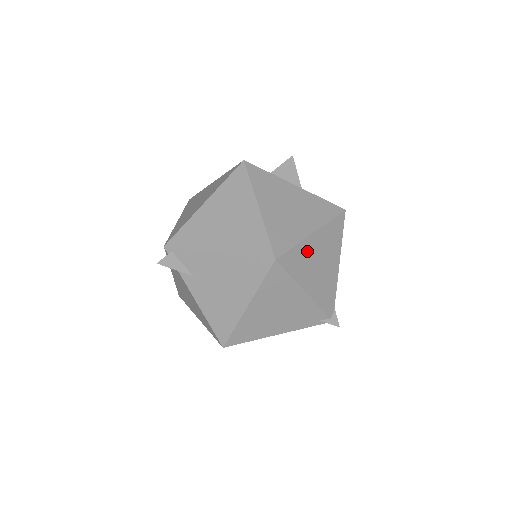
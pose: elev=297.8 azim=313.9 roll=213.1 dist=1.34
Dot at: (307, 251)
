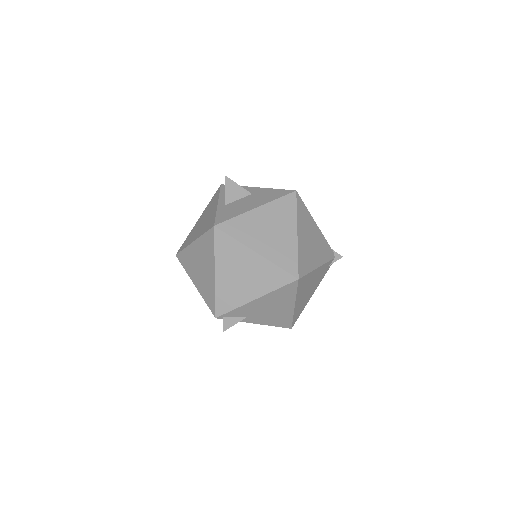
Dot at: (303, 248)
